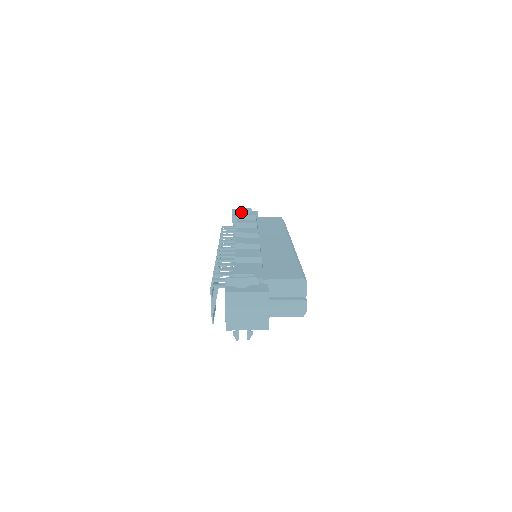
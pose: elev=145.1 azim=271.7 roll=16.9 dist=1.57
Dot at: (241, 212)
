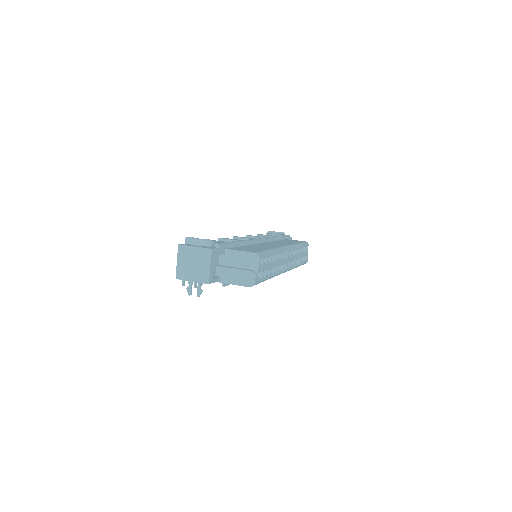
Dot at: occluded
